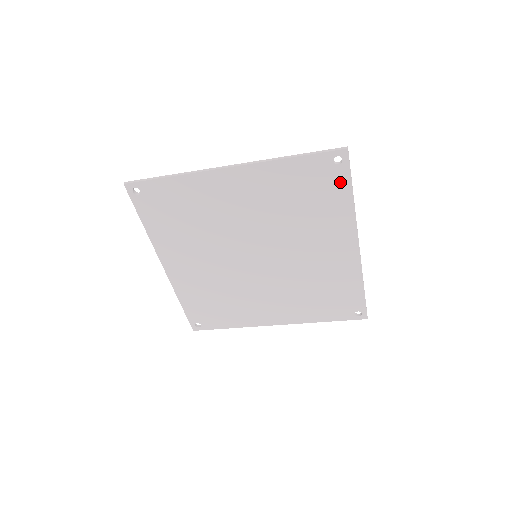
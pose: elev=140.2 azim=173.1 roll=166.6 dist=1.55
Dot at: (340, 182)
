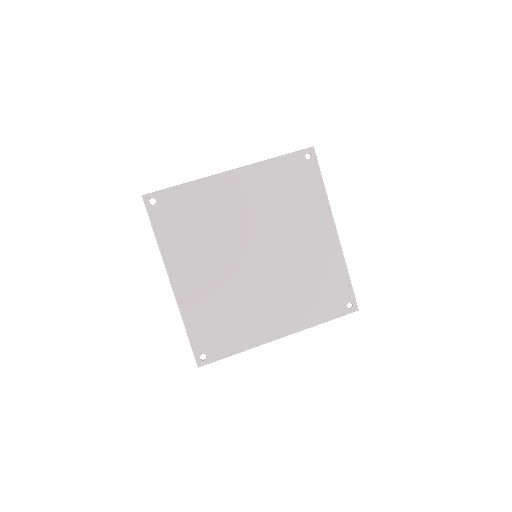
Dot at: (313, 174)
